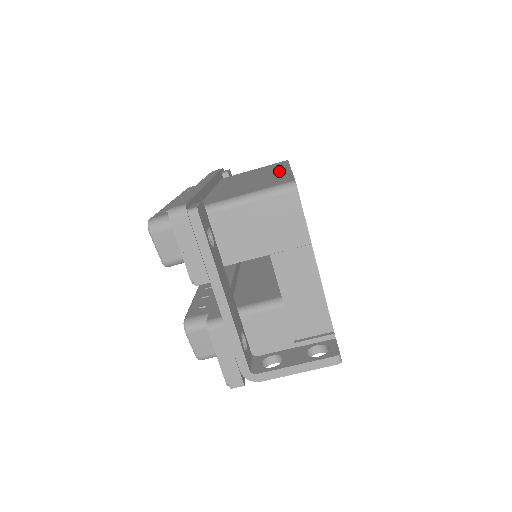
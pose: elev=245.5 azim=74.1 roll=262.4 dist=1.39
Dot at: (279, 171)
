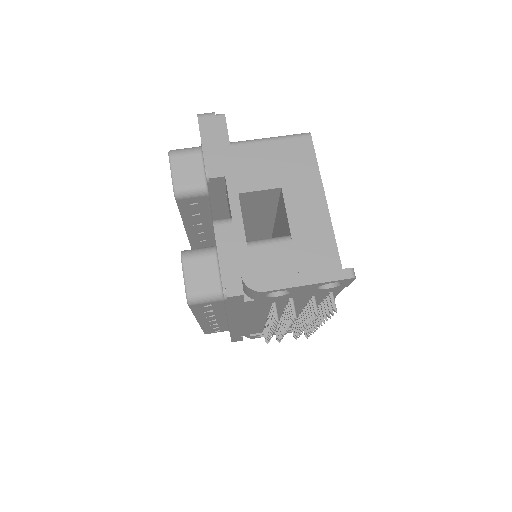
Dot at: occluded
